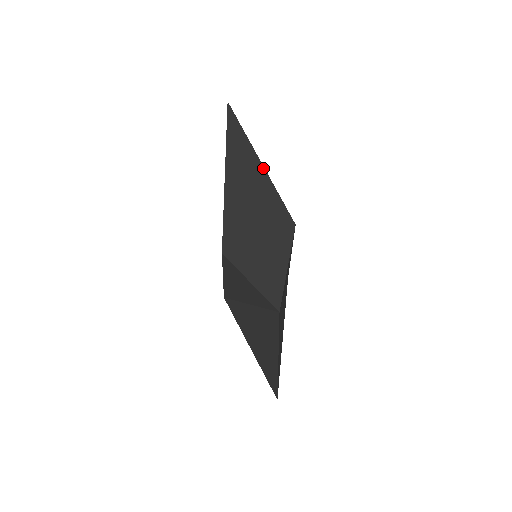
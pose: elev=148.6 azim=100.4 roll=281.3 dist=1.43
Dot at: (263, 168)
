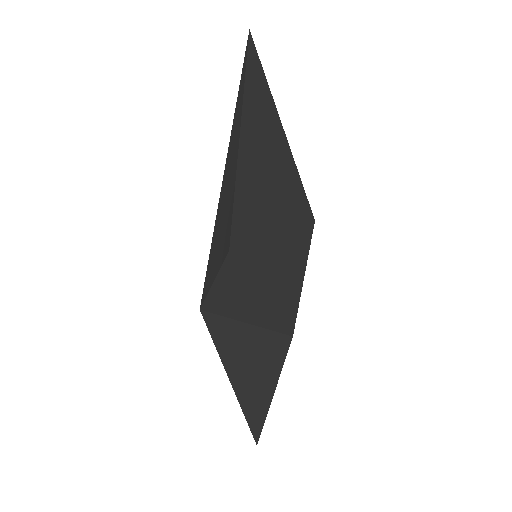
Dot at: (285, 137)
